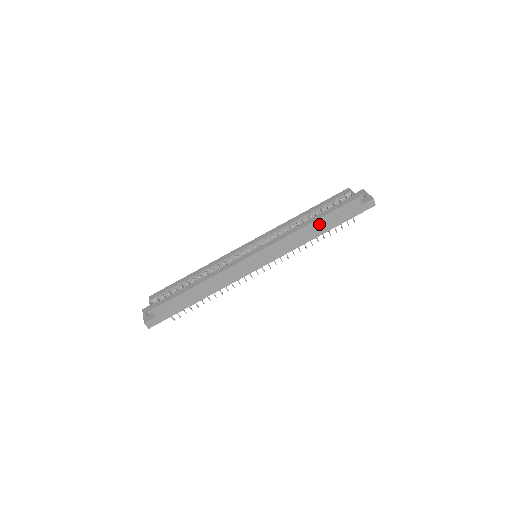
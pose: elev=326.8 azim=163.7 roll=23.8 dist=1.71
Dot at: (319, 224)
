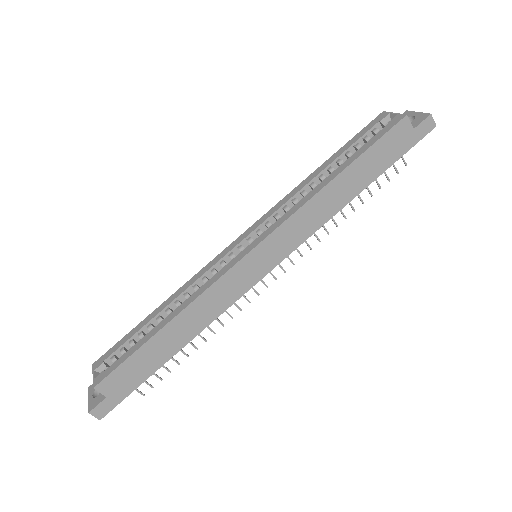
Dot at: (349, 176)
